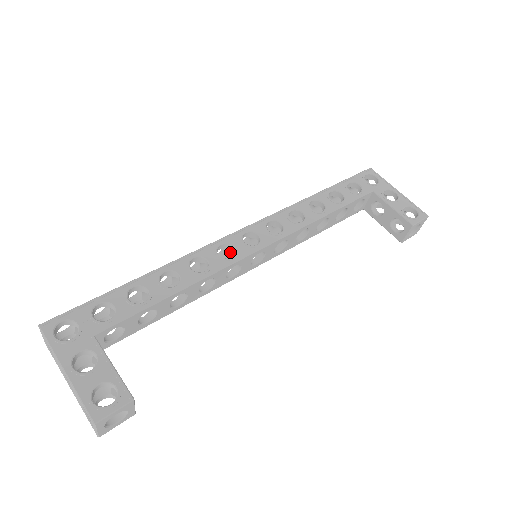
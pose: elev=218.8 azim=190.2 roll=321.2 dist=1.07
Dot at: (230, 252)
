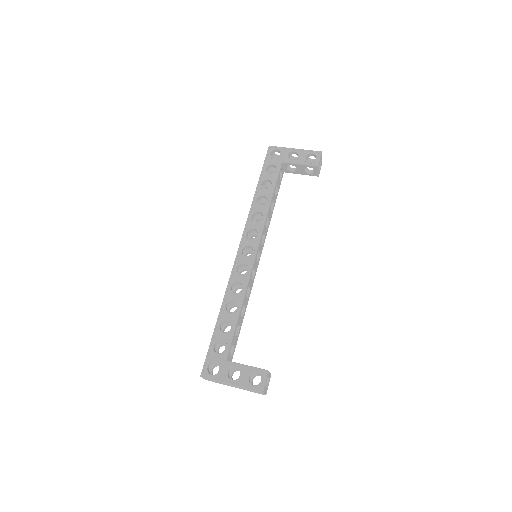
Dot at: occluded
